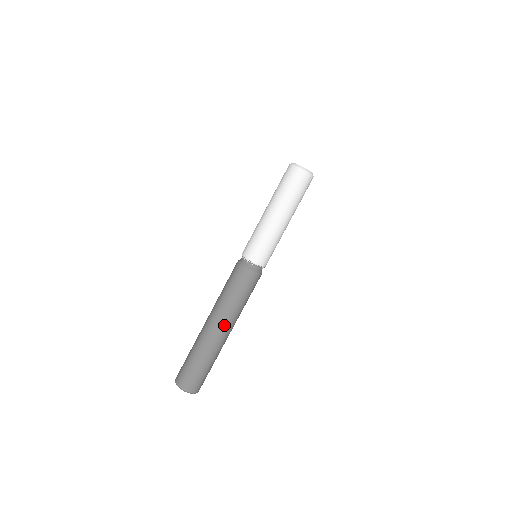
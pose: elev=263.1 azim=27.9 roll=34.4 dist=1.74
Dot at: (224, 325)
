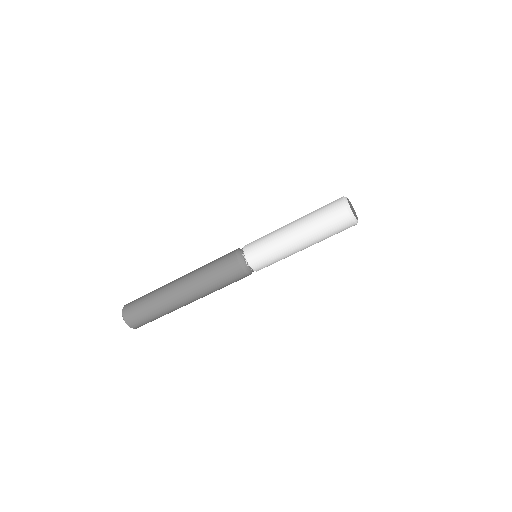
Dot at: (185, 289)
